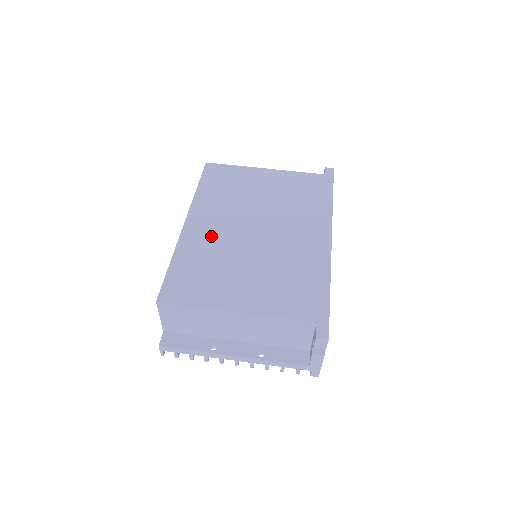
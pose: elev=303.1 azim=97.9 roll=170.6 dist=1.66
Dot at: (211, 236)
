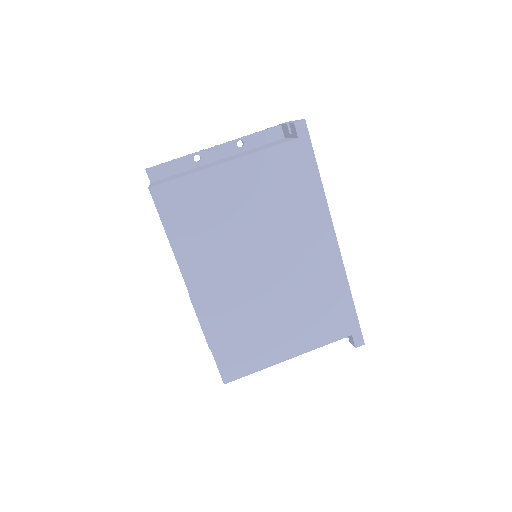
Dot at: (226, 298)
